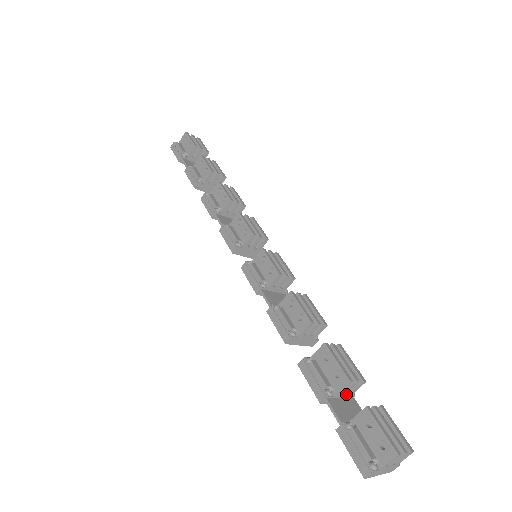
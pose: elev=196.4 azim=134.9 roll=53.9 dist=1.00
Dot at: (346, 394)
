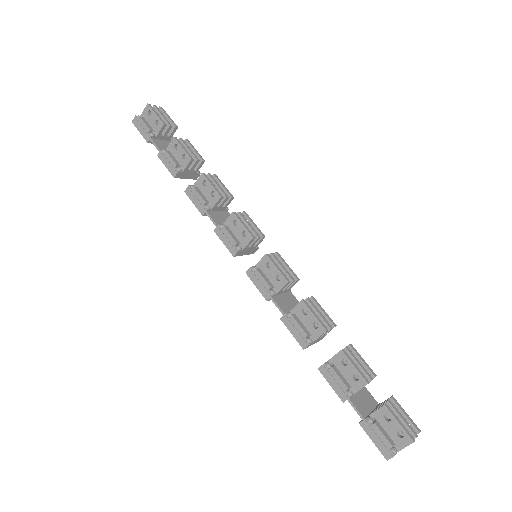
Dot at: occluded
